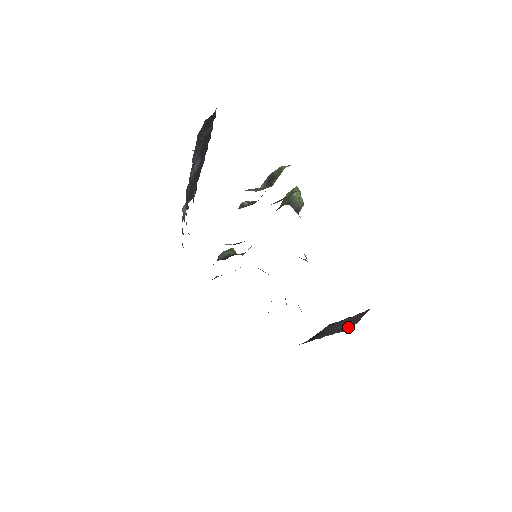
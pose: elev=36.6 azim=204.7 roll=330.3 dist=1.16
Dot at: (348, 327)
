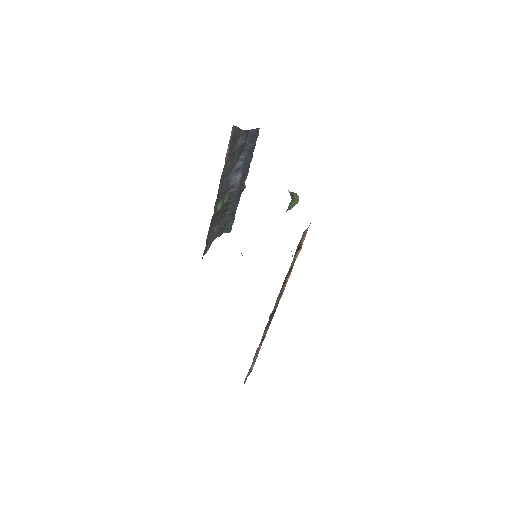
Dot at: occluded
